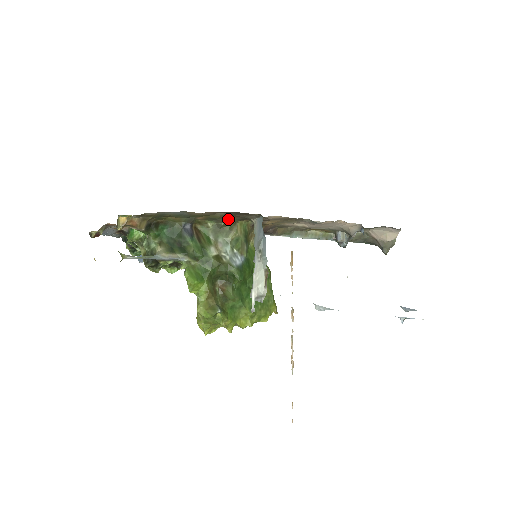
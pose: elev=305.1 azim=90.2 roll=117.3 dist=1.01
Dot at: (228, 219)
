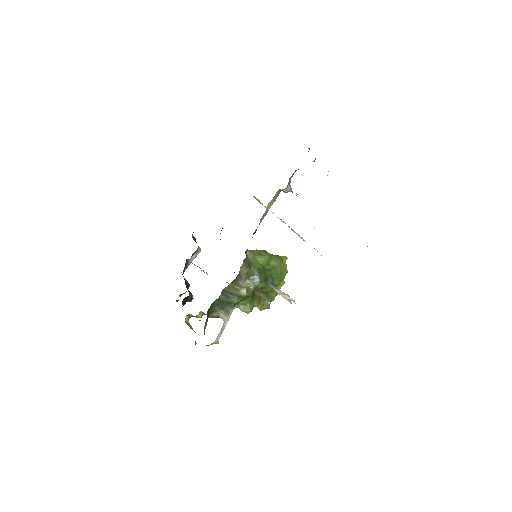
Dot at: occluded
